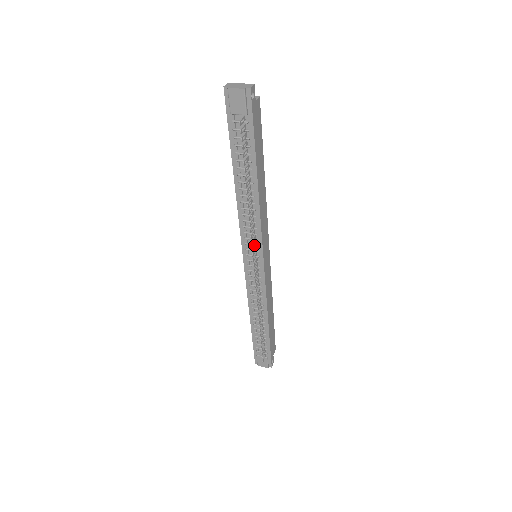
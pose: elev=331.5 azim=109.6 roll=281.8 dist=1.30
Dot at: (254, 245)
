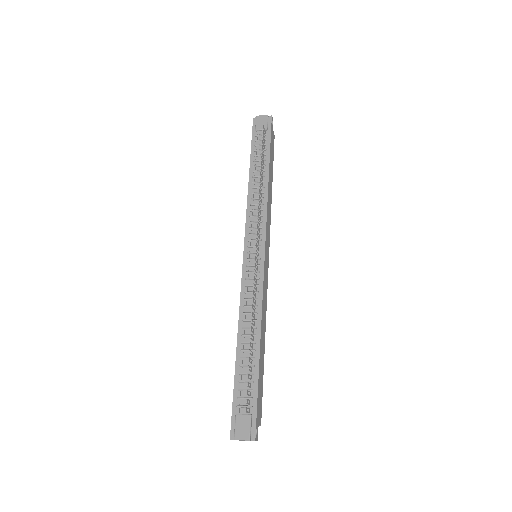
Dot at: (258, 230)
